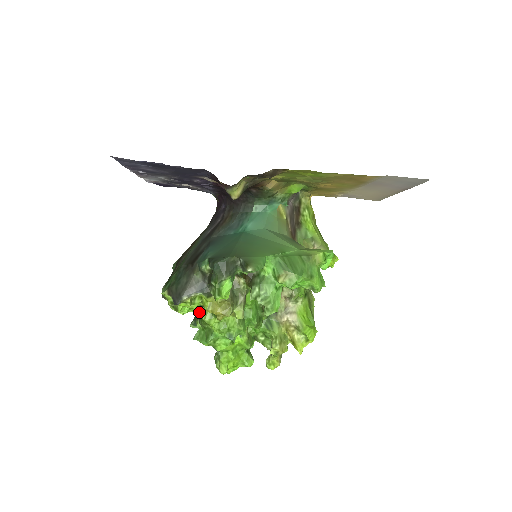
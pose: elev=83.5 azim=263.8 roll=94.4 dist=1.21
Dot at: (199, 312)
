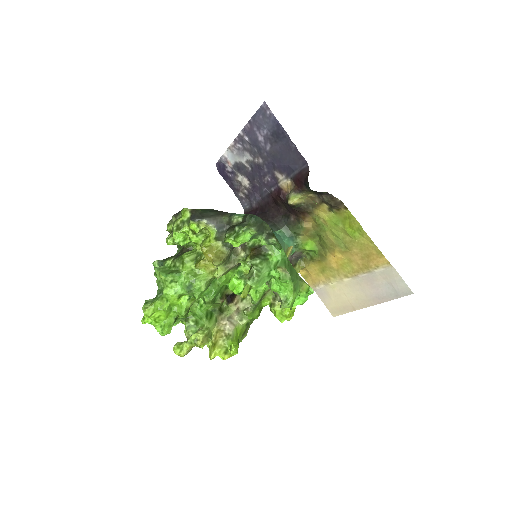
Dot at: (180, 254)
